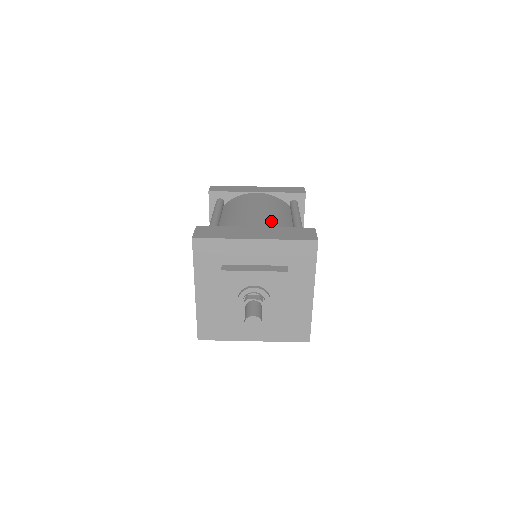
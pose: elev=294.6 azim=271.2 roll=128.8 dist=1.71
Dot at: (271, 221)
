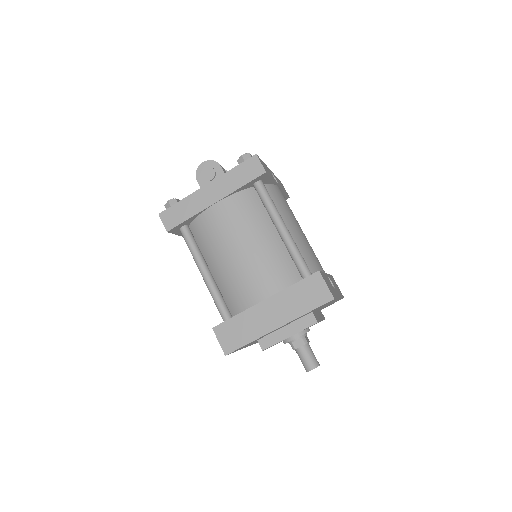
Dot at: (268, 271)
